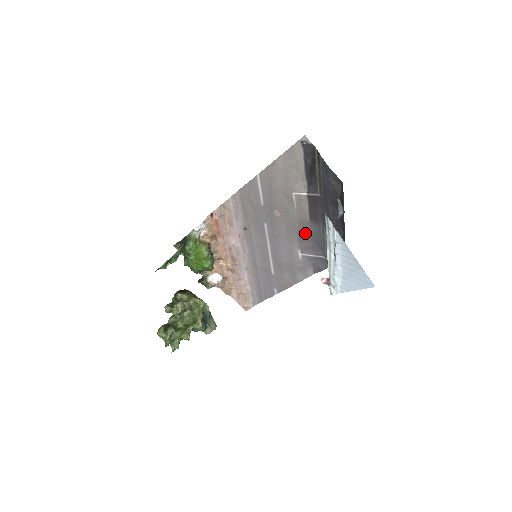
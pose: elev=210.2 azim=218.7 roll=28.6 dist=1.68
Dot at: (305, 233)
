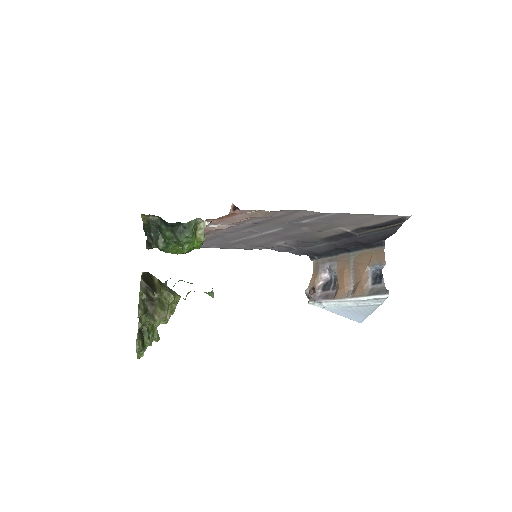
Dot at: (306, 240)
